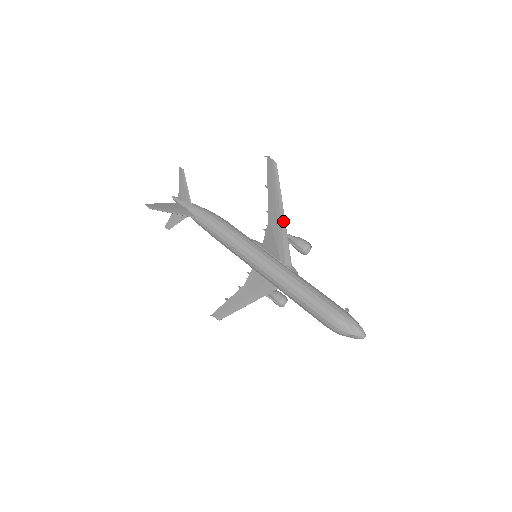
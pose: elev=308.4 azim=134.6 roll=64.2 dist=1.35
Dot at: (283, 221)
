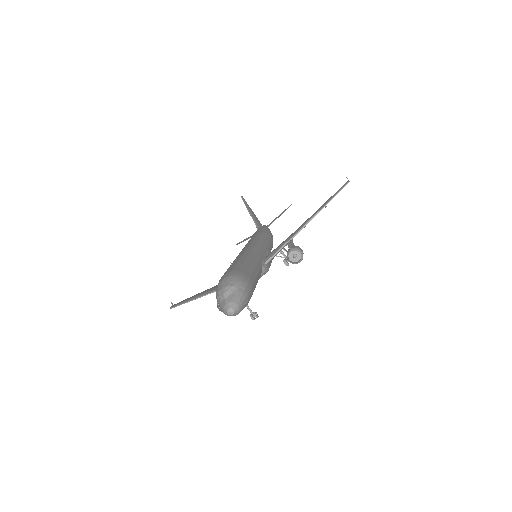
Dot at: (305, 224)
